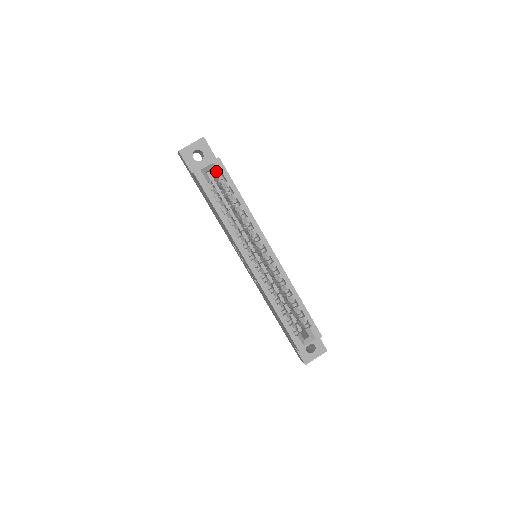
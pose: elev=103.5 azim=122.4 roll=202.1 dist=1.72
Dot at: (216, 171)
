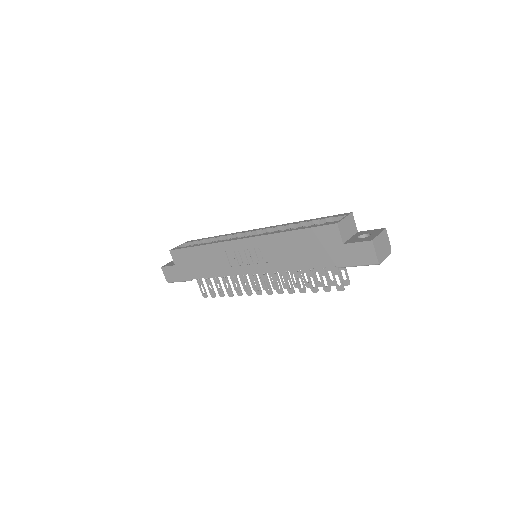
Dot at: (188, 245)
